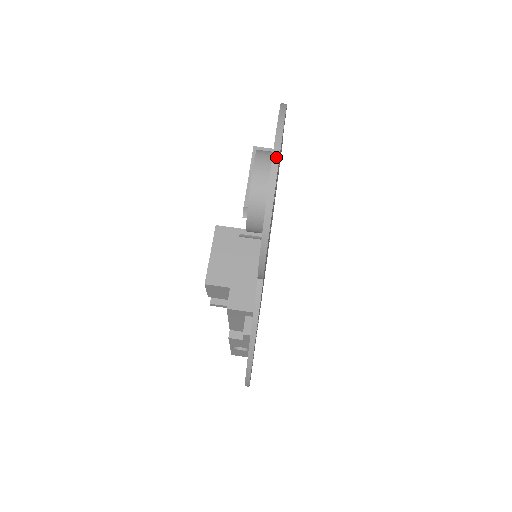
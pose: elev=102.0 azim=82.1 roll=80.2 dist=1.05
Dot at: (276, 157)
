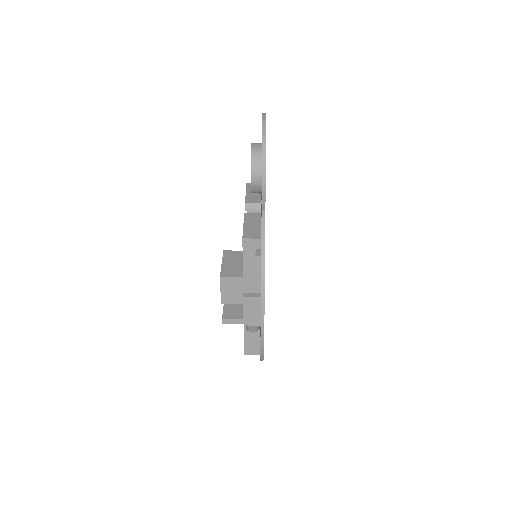
Dot at: (264, 119)
